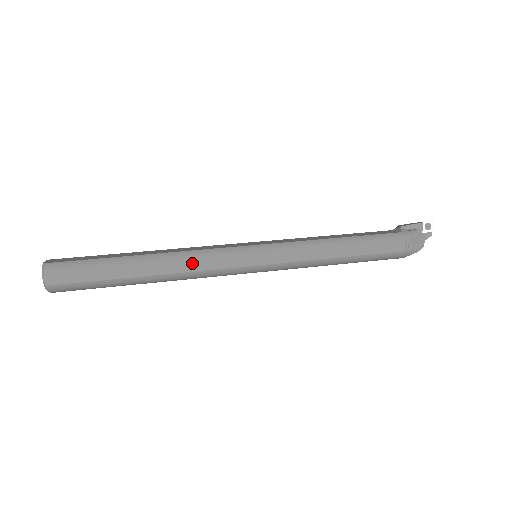
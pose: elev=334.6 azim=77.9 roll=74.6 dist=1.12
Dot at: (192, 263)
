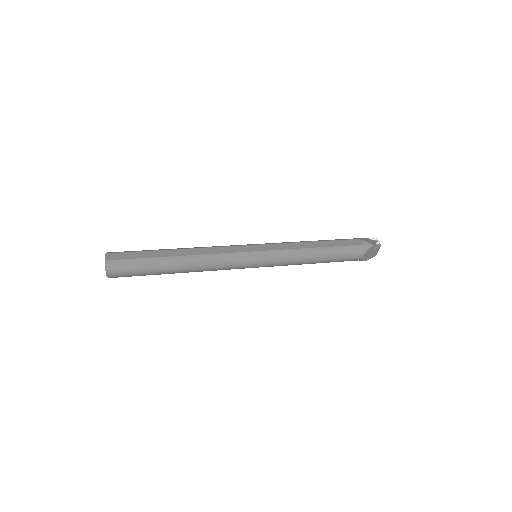
Dot at: (210, 250)
